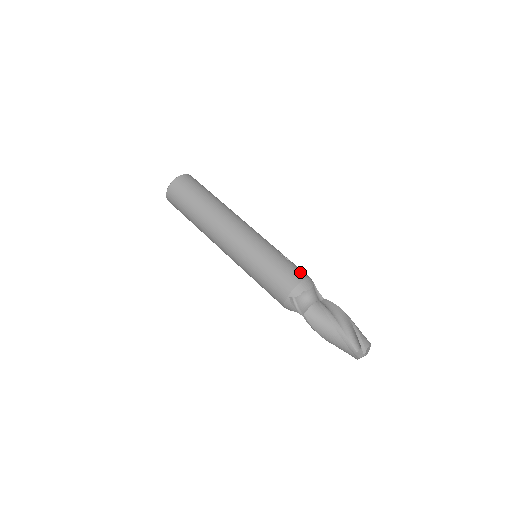
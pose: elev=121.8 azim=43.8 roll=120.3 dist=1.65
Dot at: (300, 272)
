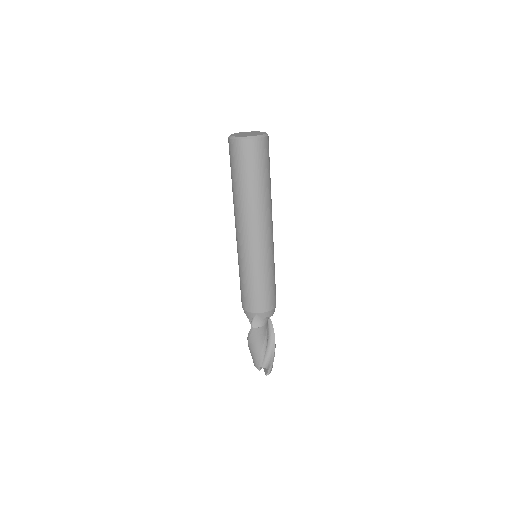
Dot at: occluded
